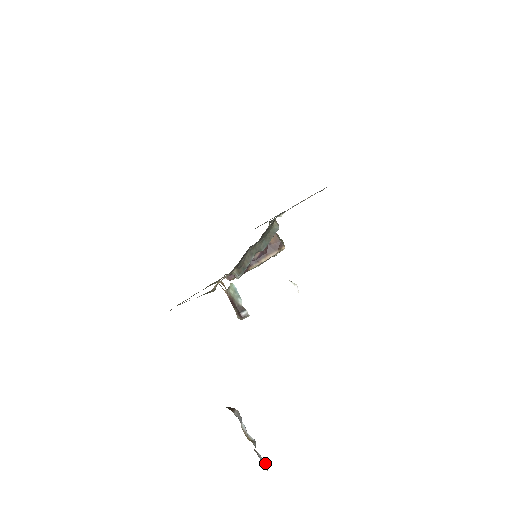
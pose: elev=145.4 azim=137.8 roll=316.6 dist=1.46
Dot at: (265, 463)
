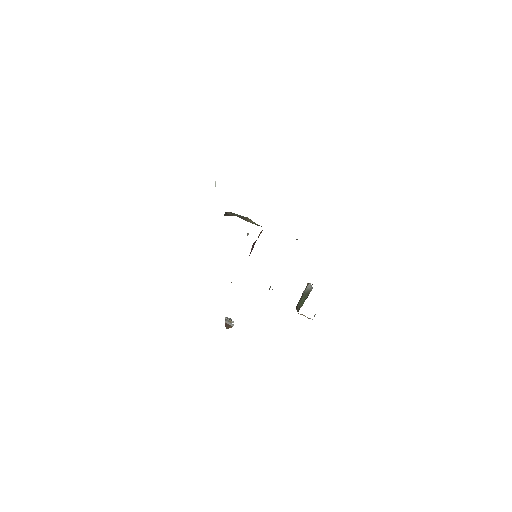
Dot at: (227, 317)
